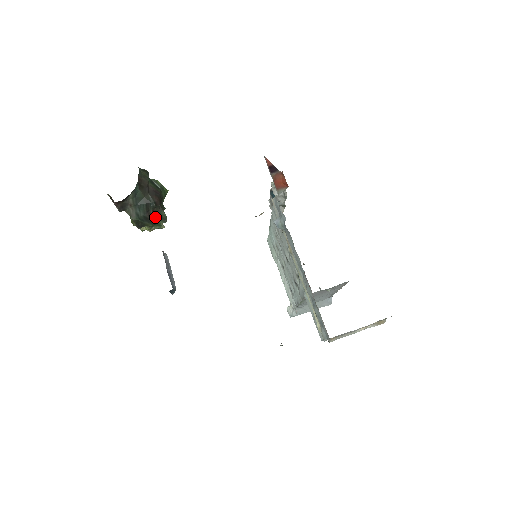
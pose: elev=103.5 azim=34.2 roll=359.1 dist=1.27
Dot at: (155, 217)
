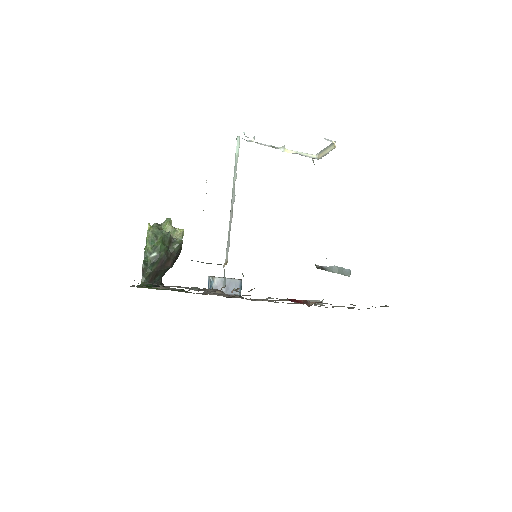
Dot at: (178, 254)
